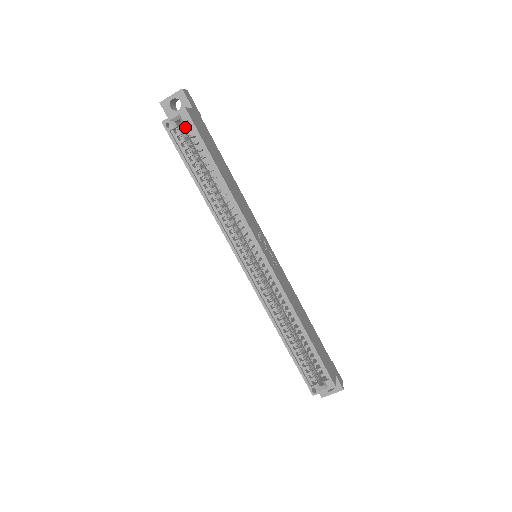
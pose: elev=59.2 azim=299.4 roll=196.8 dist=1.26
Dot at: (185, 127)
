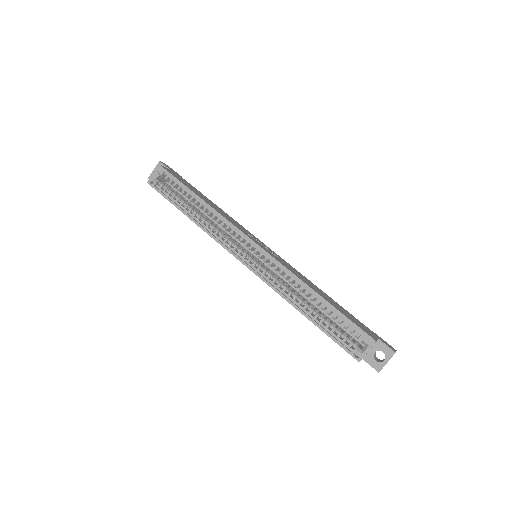
Dot at: occluded
